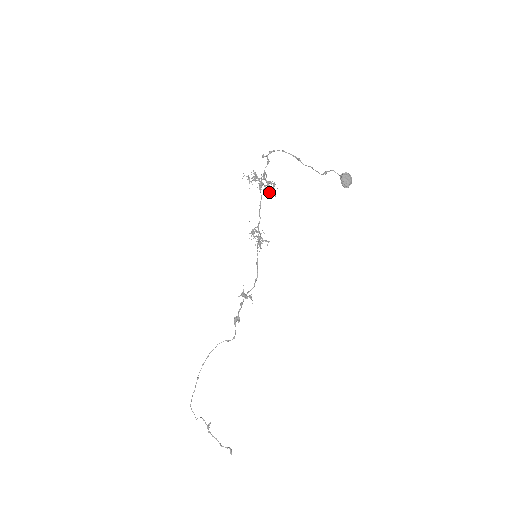
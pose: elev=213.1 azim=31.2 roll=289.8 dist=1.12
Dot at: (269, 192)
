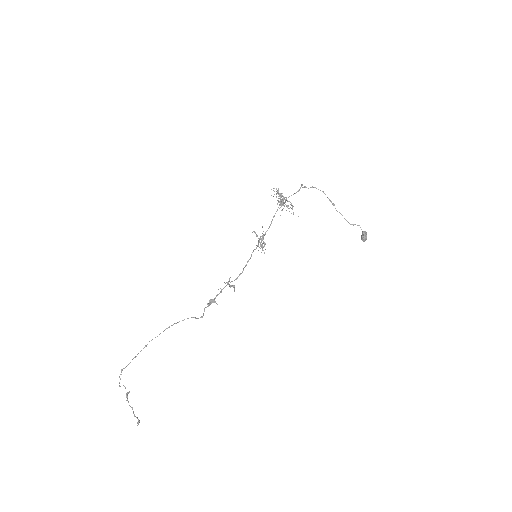
Dot at: occluded
